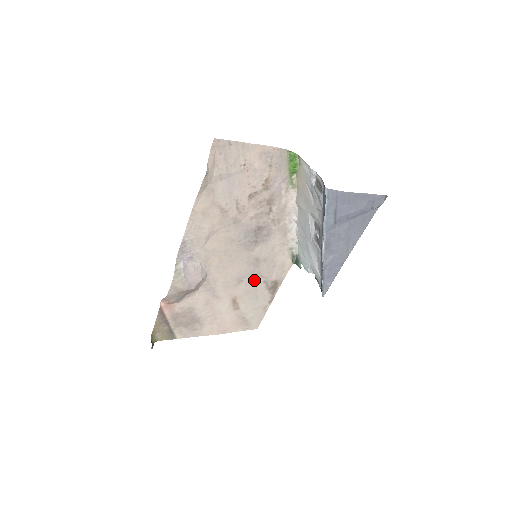
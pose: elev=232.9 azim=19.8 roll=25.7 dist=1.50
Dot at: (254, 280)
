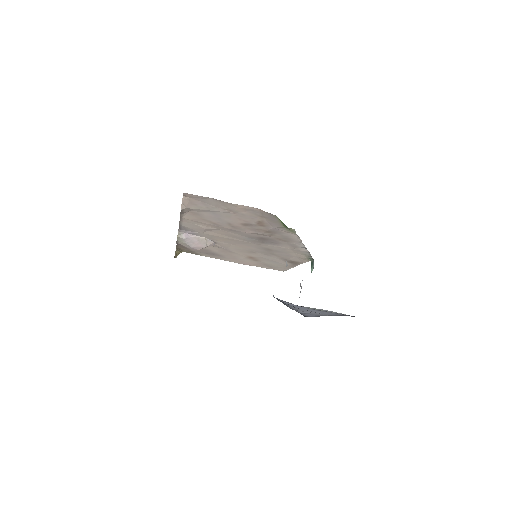
Dot at: (270, 255)
